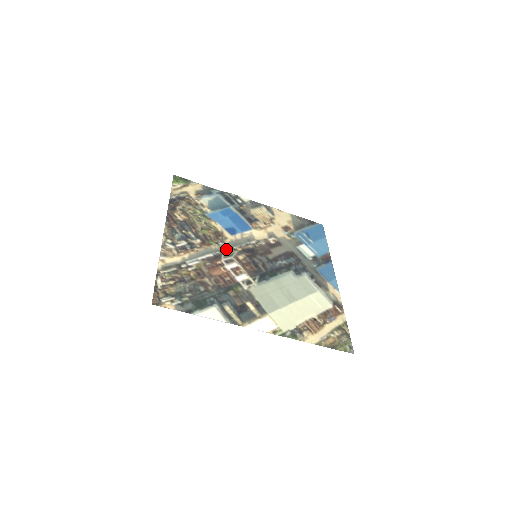
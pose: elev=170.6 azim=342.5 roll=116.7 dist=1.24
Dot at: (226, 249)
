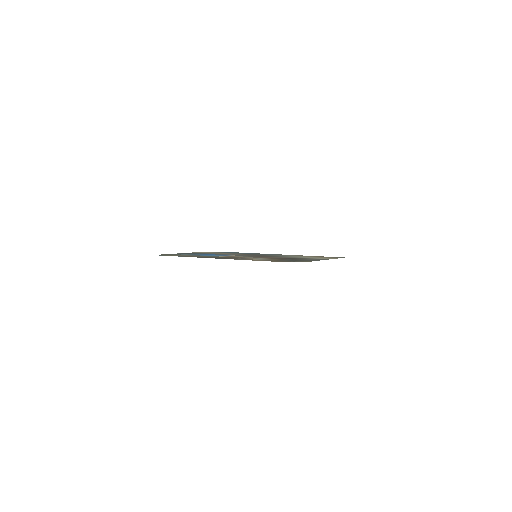
Dot at: (248, 256)
